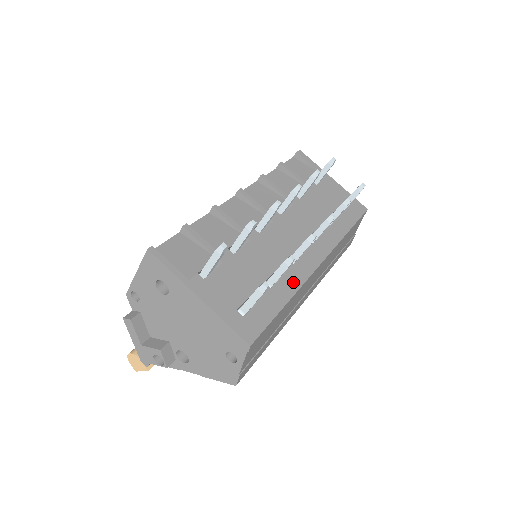
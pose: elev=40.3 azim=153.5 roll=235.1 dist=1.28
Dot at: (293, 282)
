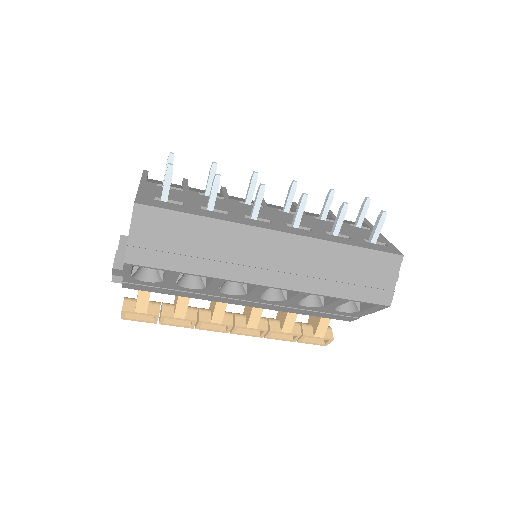
Dot at: (228, 218)
